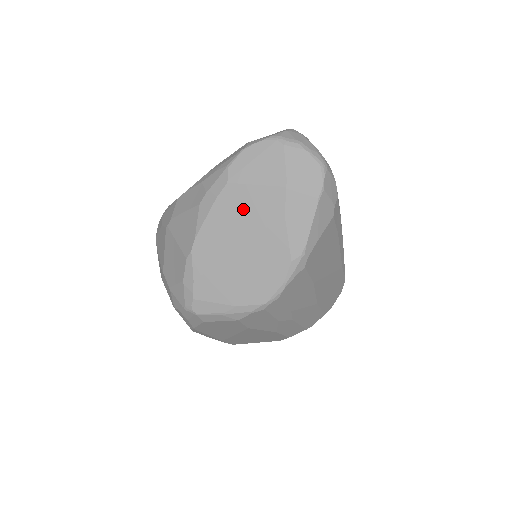
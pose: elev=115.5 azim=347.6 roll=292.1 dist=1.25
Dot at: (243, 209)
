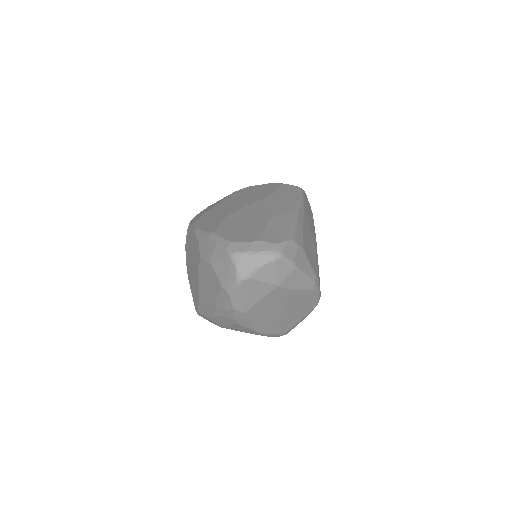
Dot at: (266, 308)
